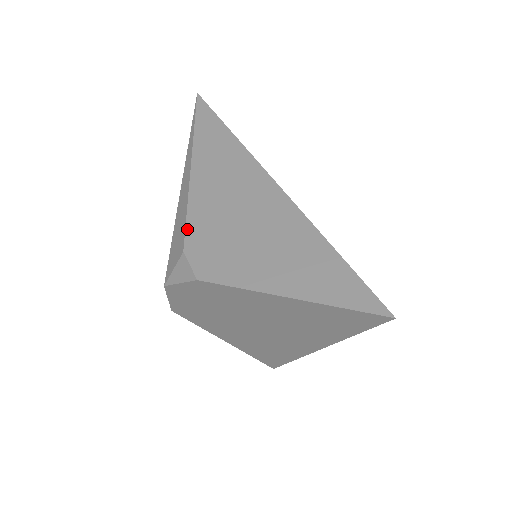
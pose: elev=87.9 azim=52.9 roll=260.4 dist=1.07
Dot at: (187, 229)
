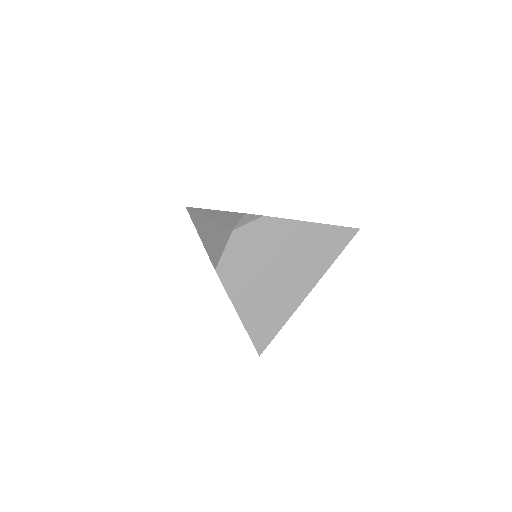
Dot at: occluded
